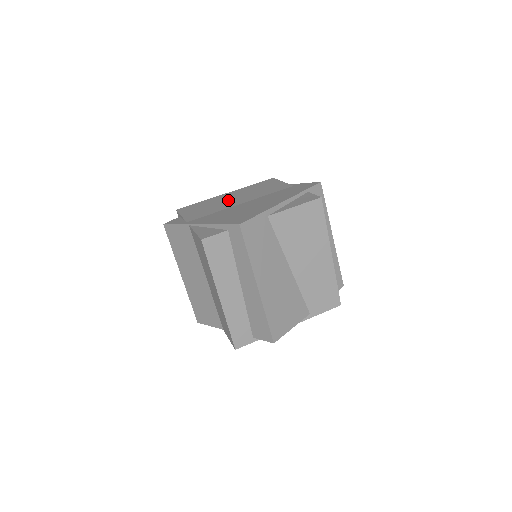
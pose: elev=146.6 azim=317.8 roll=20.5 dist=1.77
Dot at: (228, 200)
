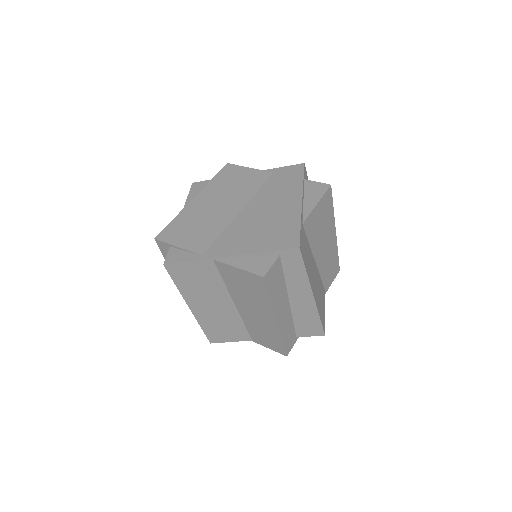
Dot at: (214, 209)
